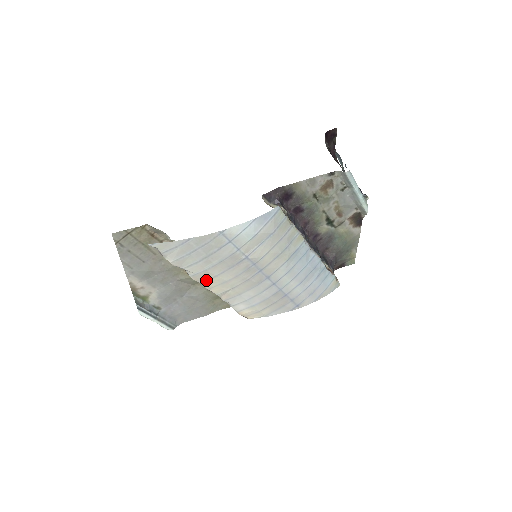
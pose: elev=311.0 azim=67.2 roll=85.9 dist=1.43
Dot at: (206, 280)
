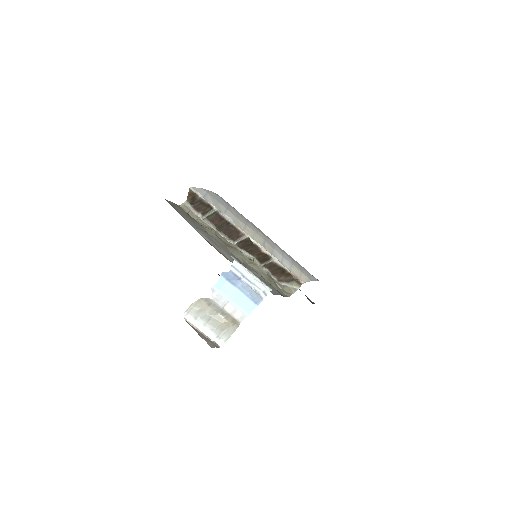
Dot at: (244, 229)
